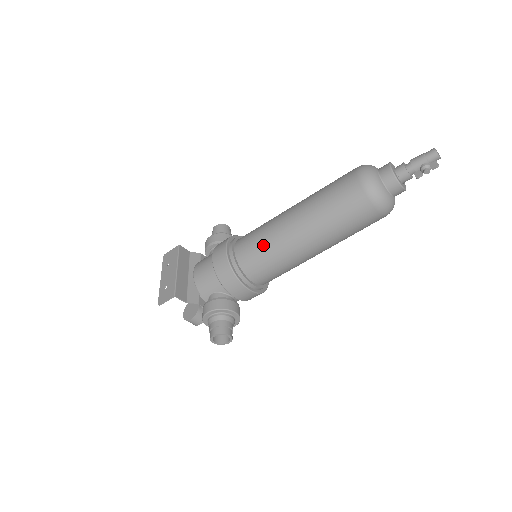
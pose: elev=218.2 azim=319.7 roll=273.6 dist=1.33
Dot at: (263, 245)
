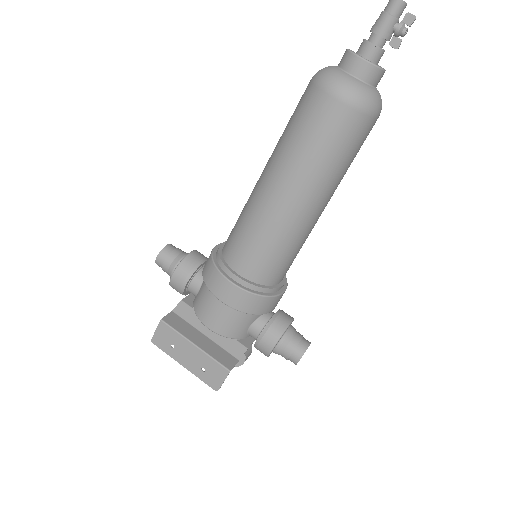
Dot at: (275, 248)
